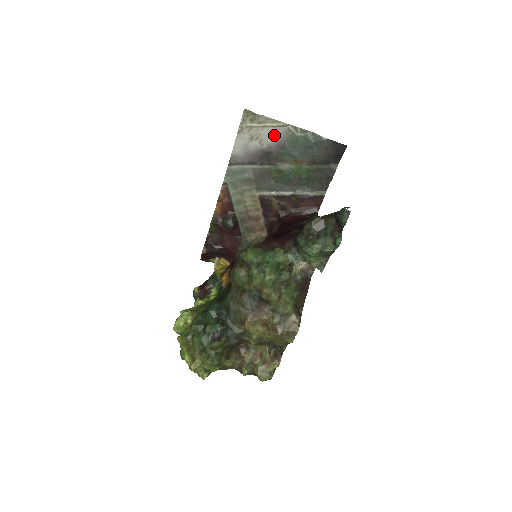
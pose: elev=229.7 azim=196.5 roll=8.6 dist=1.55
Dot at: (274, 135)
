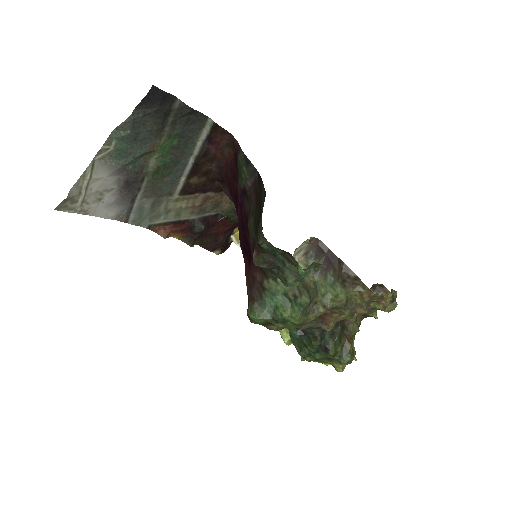
Dot at: (103, 177)
